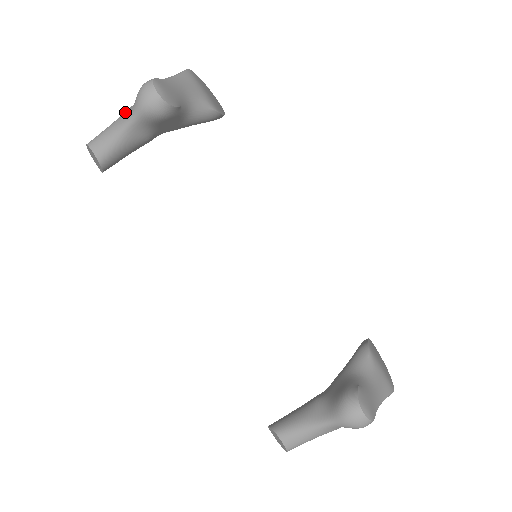
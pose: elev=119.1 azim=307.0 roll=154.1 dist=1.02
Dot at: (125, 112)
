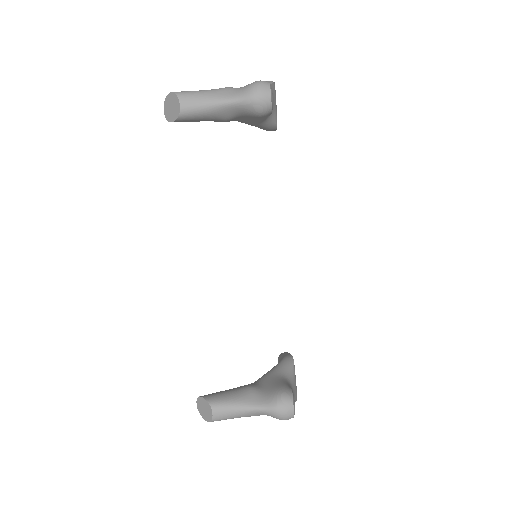
Dot at: (226, 90)
